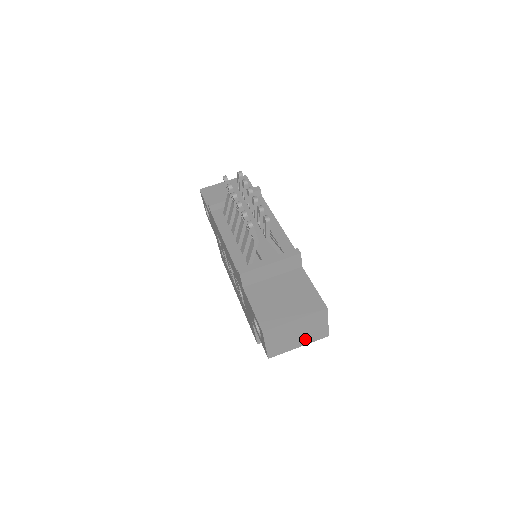
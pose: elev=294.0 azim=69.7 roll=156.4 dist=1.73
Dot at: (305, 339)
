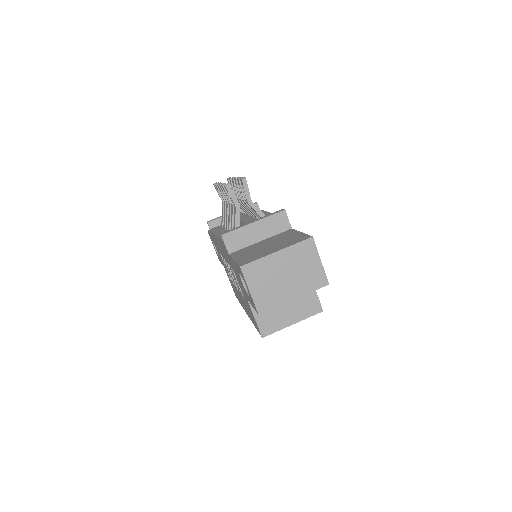
Dot at: (299, 286)
